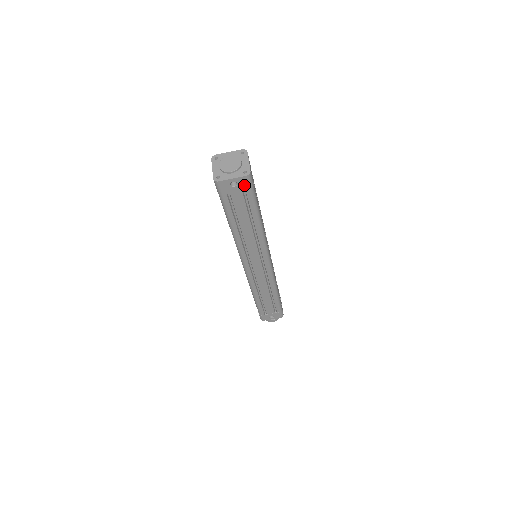
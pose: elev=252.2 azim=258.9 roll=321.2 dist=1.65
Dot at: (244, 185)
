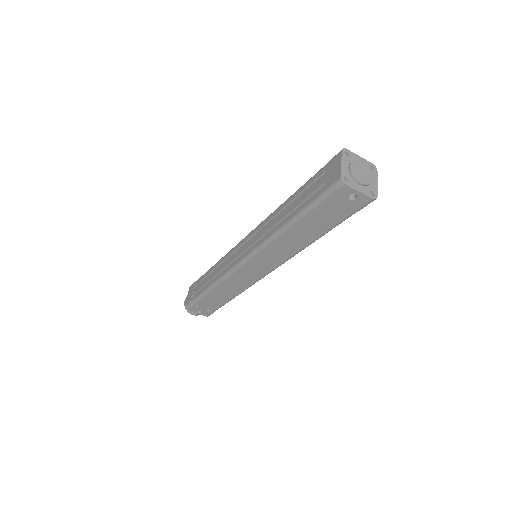
Dot at: (358, 204)
